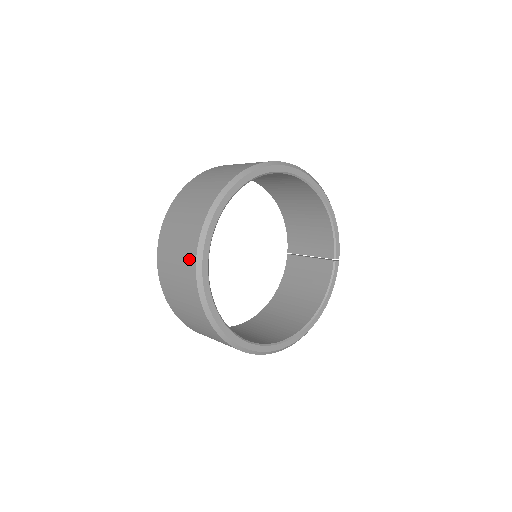
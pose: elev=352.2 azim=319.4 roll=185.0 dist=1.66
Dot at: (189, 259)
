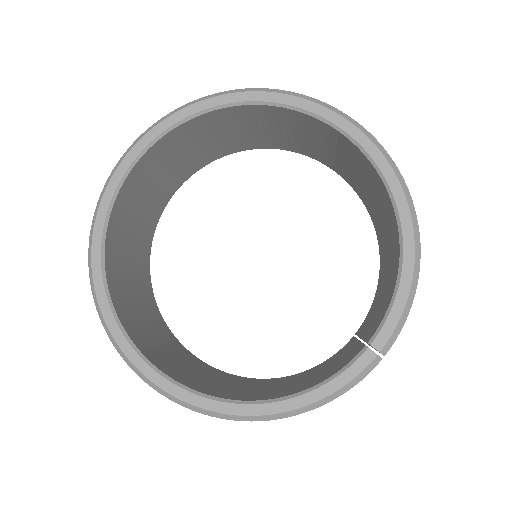
Dot at: occluded
